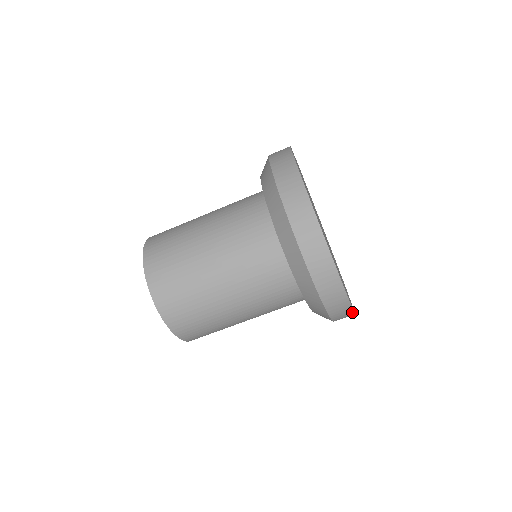
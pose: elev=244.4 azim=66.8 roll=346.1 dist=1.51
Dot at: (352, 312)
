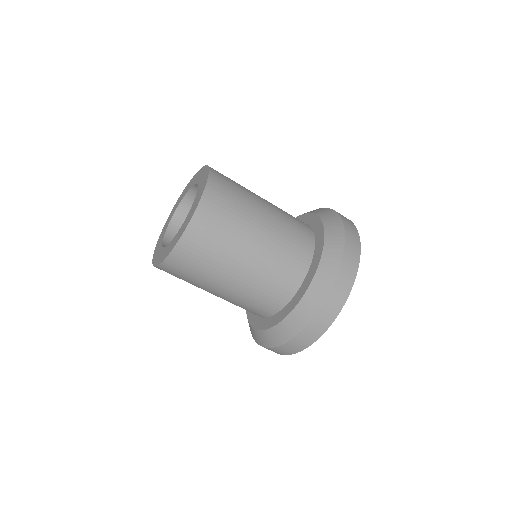
Dot at: (286, 354)
